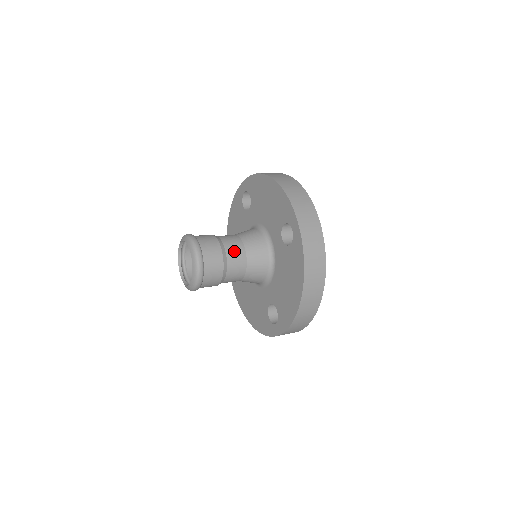
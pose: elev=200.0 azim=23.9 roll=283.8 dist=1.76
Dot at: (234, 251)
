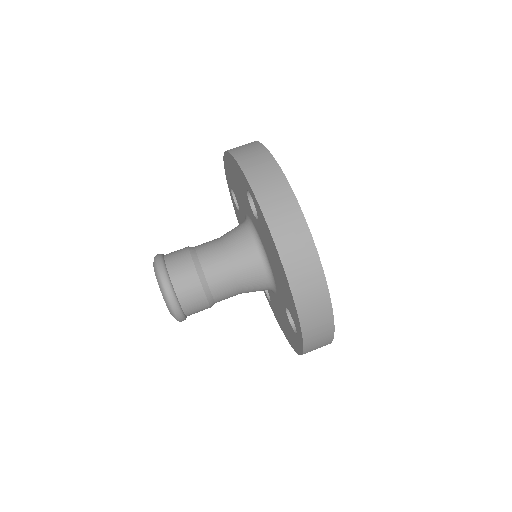
Dot at: (210, 254)
